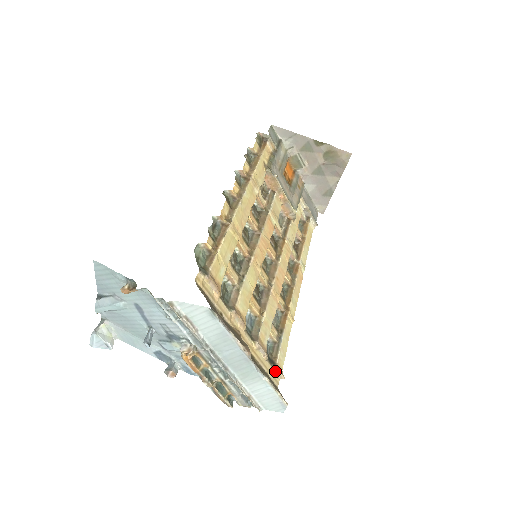
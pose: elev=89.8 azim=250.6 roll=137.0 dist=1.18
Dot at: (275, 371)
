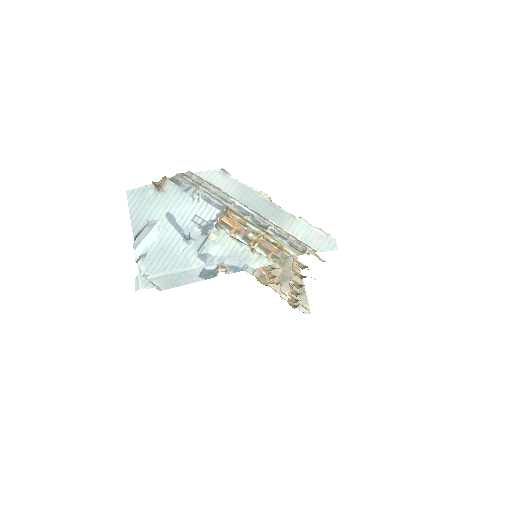
Dot at: (314, 255)
